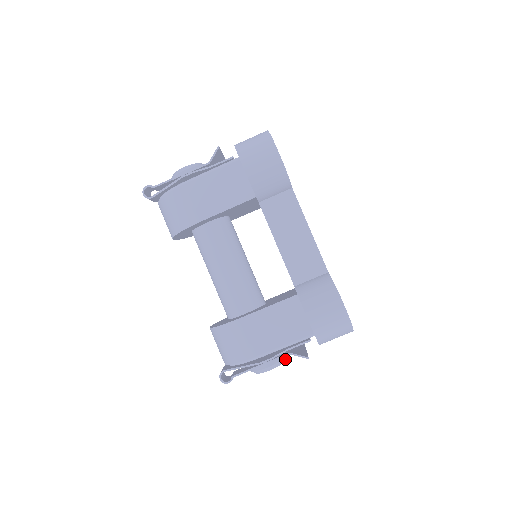
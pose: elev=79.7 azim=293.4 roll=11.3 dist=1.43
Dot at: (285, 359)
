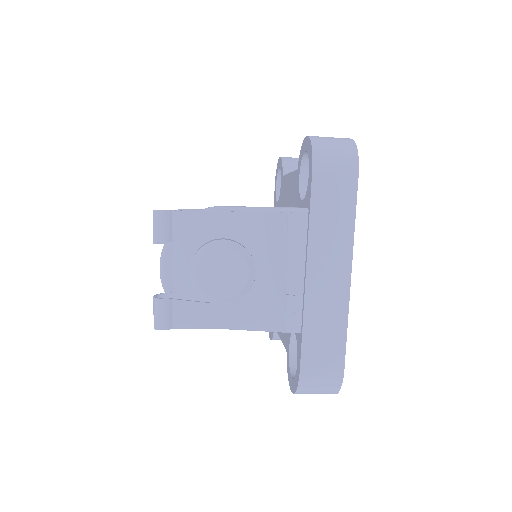
Dot at: occluded
